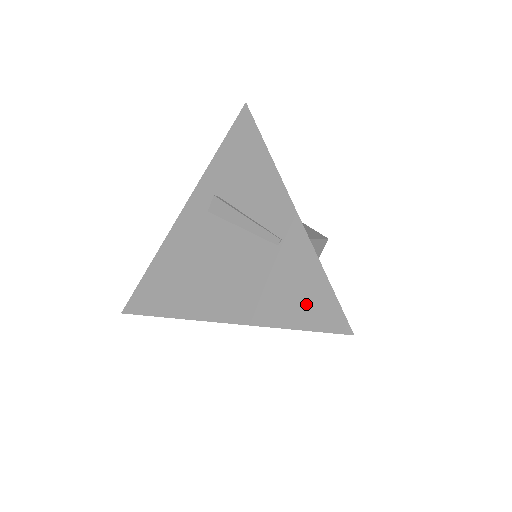
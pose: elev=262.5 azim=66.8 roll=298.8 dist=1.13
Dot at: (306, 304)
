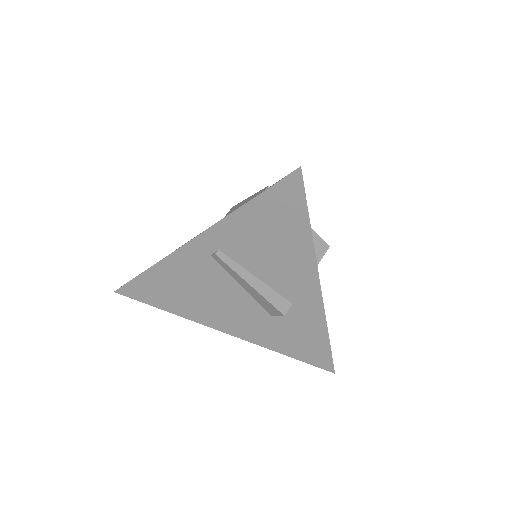
Dot at: occluded
